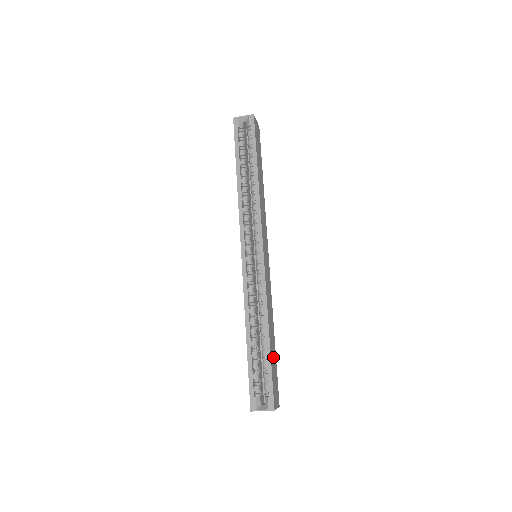
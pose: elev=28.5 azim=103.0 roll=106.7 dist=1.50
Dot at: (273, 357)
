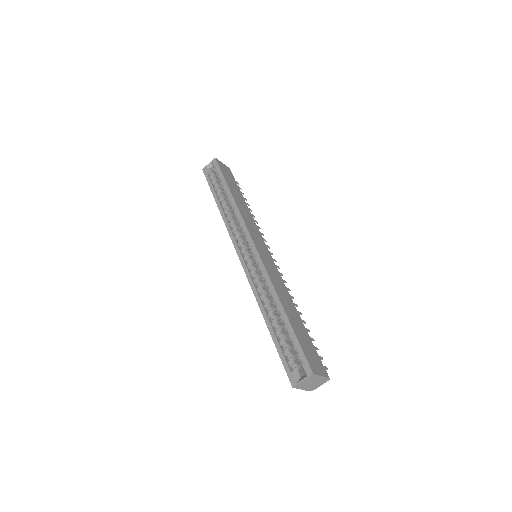
Dot at: (299, 330)
